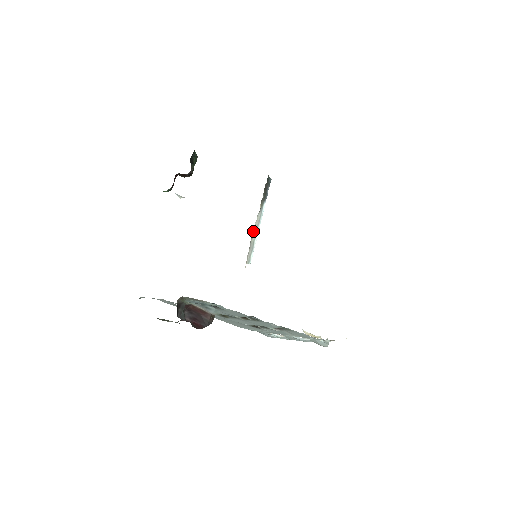
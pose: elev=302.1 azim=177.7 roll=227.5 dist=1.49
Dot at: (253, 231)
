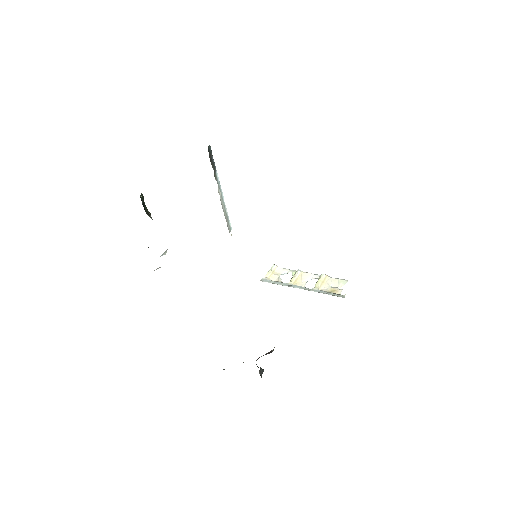
Dot at: occluded
